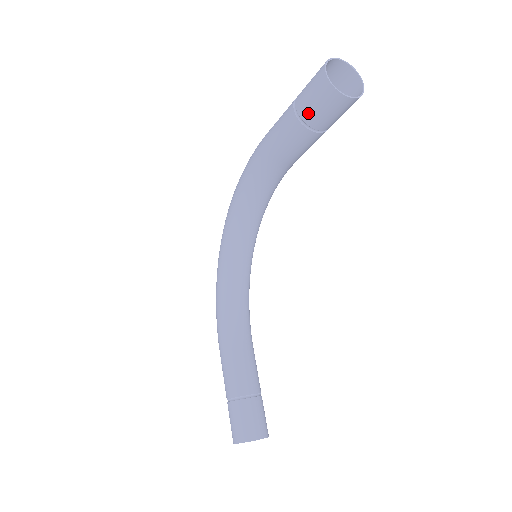
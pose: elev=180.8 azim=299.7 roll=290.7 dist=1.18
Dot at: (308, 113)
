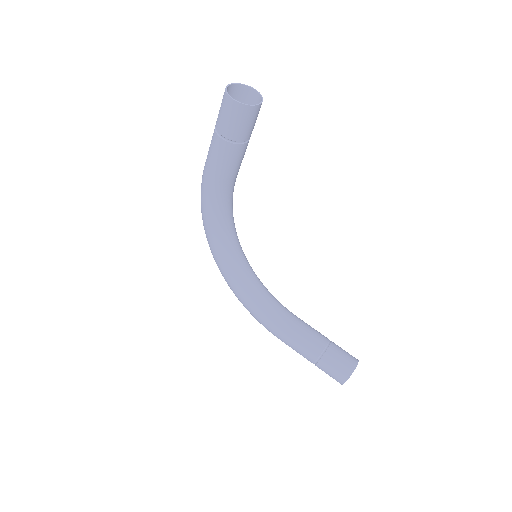
Dot at: (236, 134)
